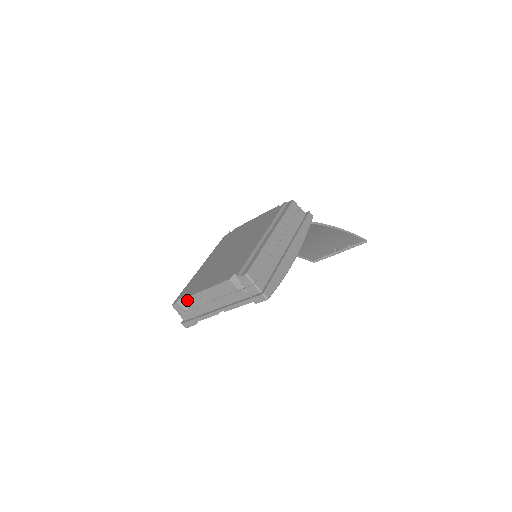
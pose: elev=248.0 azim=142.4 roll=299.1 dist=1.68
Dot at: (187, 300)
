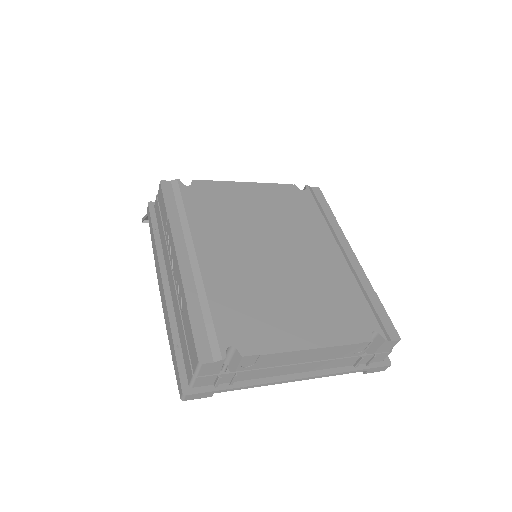
Dot at: (253, 358)
